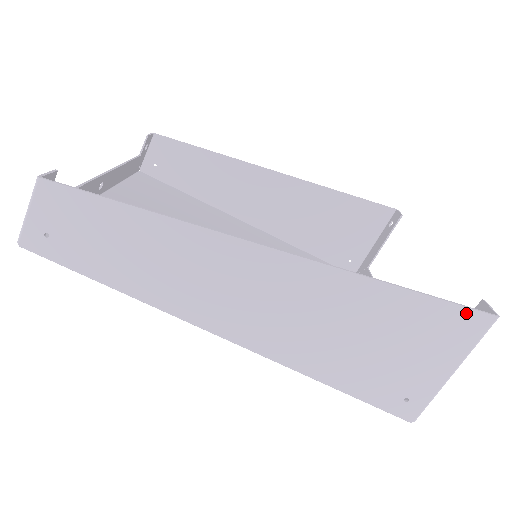
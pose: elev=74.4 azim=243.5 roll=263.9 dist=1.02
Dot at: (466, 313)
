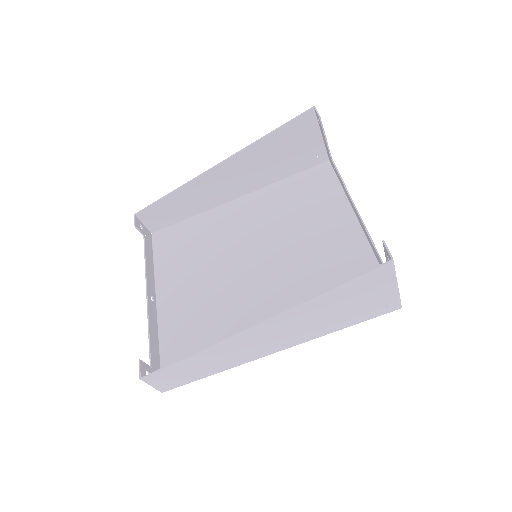
Dot at: (373, 272)
